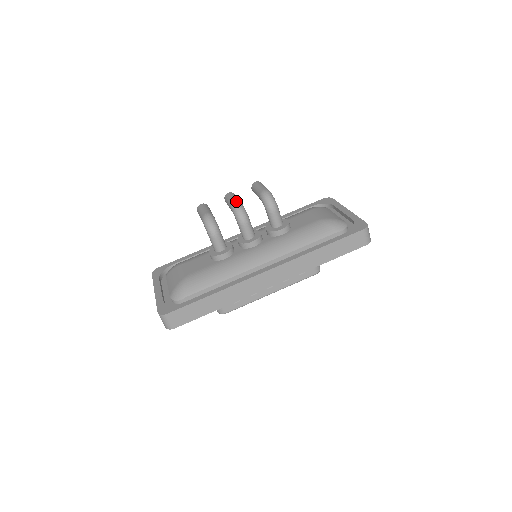
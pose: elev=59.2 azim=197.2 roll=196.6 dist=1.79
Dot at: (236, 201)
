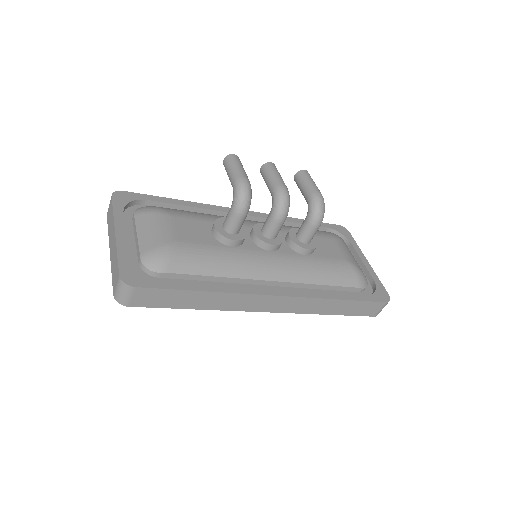
Dot at: (285, 186)
